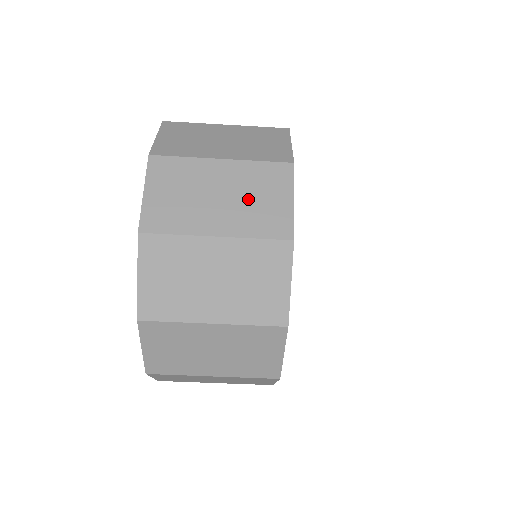
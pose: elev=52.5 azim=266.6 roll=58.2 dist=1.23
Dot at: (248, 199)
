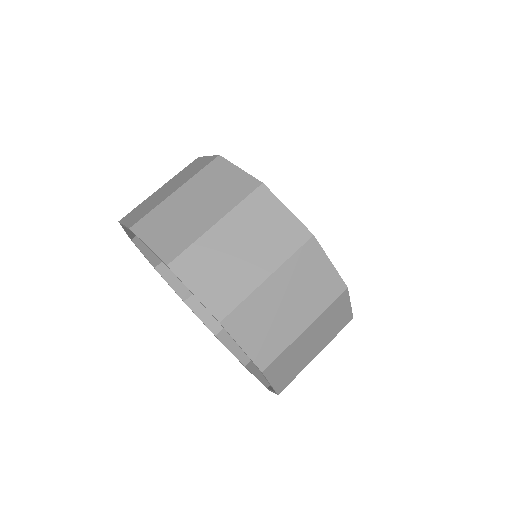
Dot at: (183, 176)
